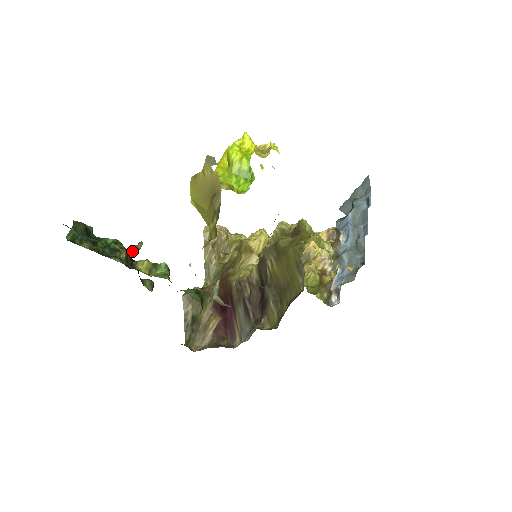
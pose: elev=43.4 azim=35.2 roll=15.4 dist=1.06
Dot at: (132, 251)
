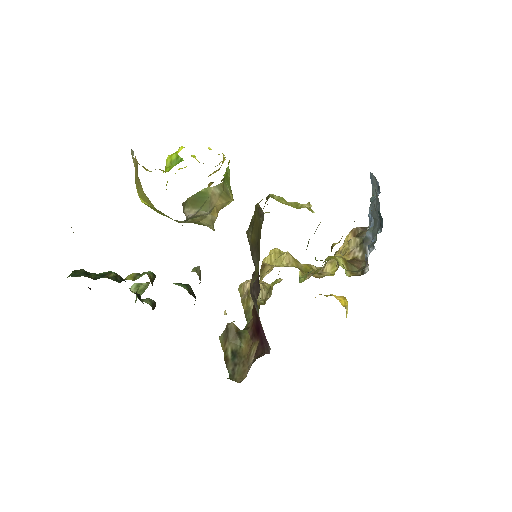
Dot at: (135, 286)
